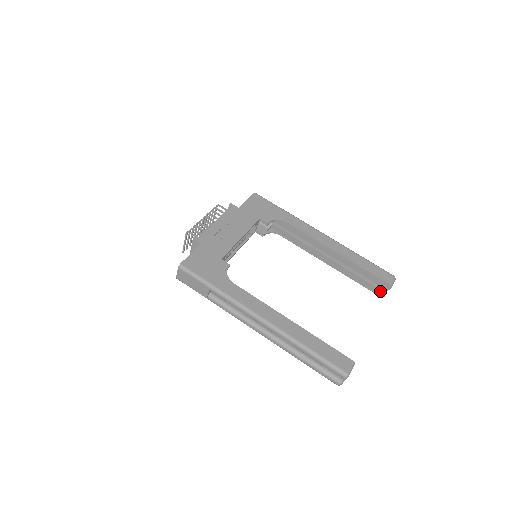
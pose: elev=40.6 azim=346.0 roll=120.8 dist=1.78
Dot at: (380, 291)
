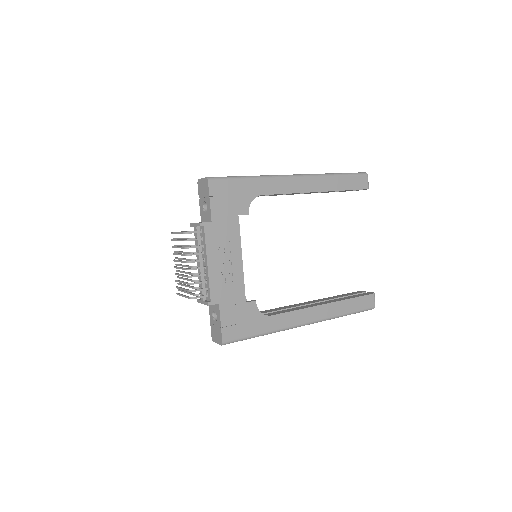
Dot at: occluded
